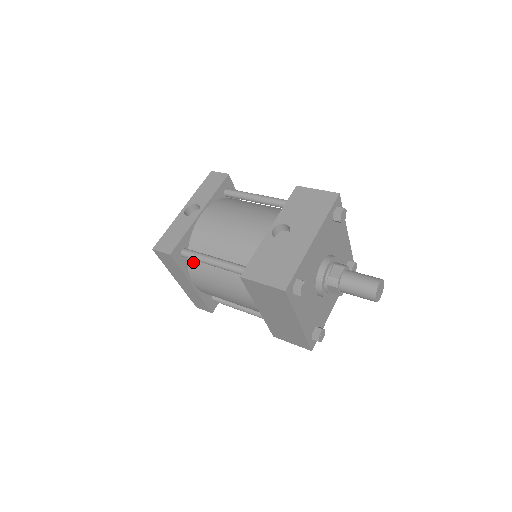
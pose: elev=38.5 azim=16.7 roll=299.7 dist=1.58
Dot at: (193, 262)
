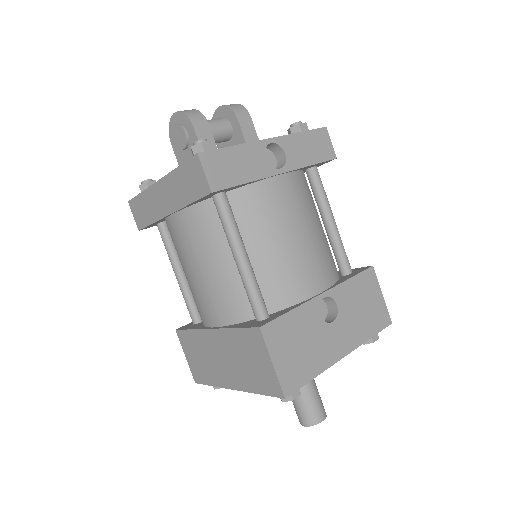
Dot at: (212, 210)
